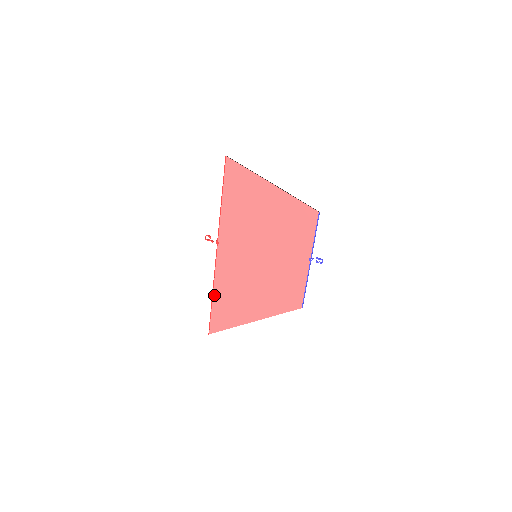
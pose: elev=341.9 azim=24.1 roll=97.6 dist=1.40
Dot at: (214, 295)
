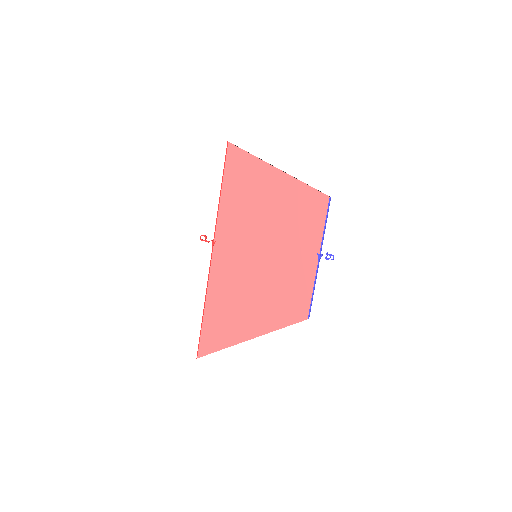
Dot at: (206, 307)
